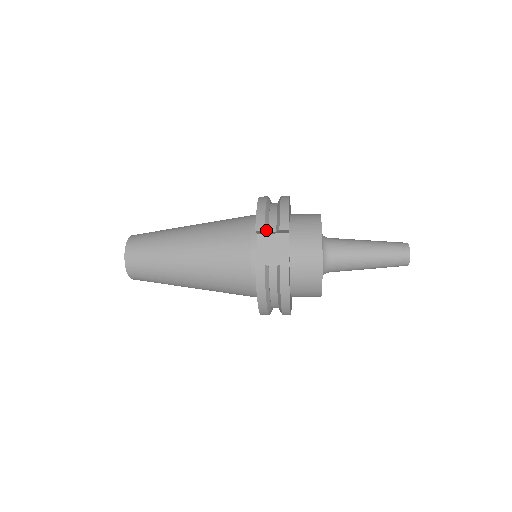
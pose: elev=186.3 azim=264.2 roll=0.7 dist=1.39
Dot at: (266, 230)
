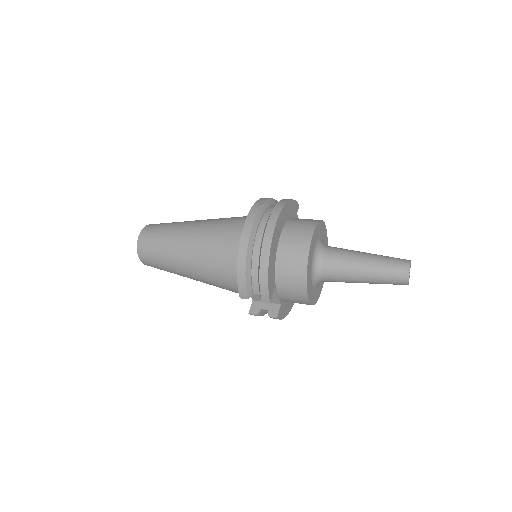
Dot at: (250, 296)
